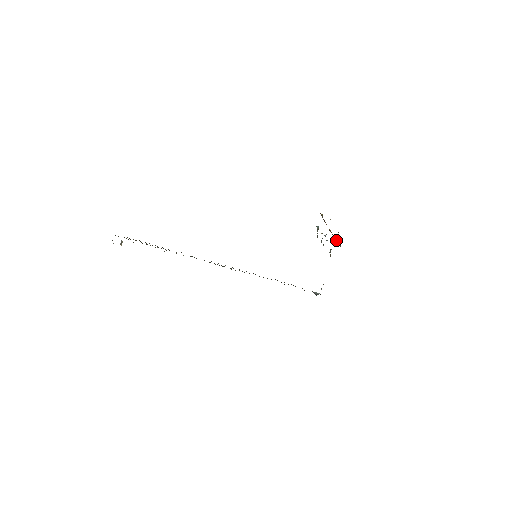
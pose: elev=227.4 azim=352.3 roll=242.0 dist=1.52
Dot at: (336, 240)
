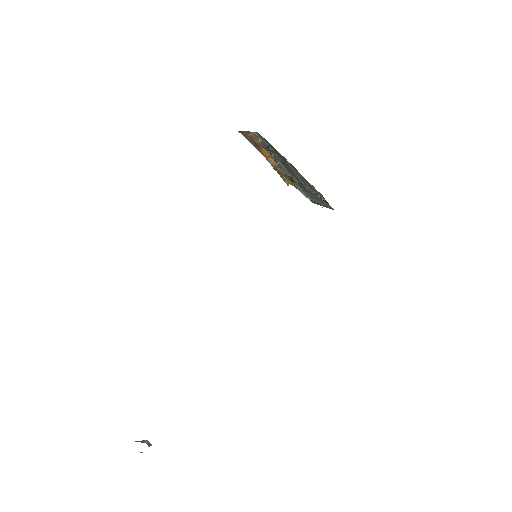
Dot at: (282, 177)
